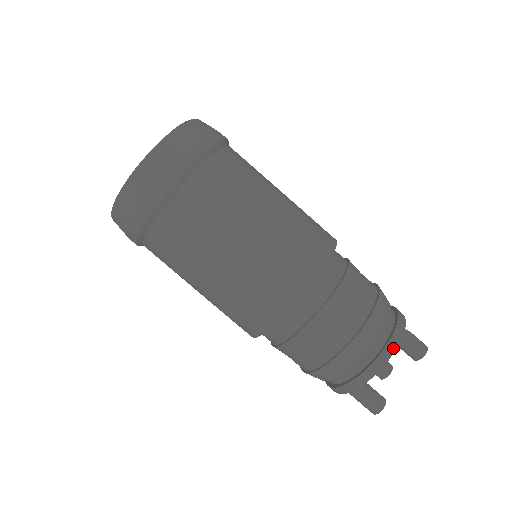
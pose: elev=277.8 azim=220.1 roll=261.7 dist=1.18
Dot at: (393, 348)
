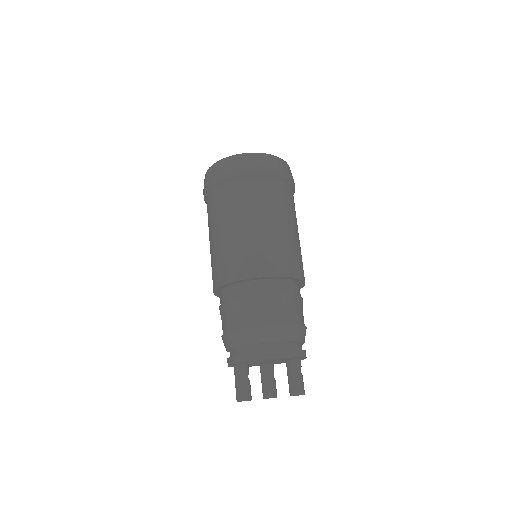
Dot at: (278, 356)
